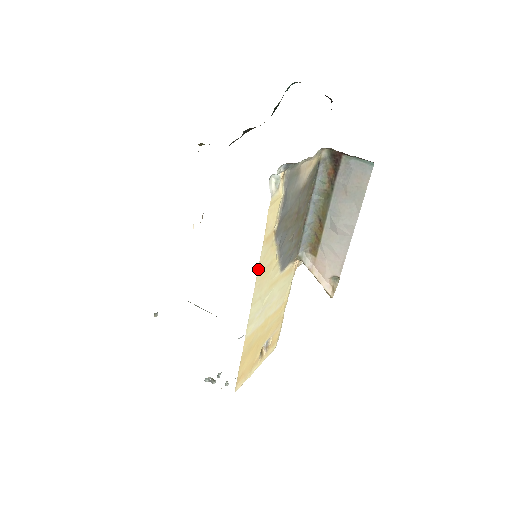
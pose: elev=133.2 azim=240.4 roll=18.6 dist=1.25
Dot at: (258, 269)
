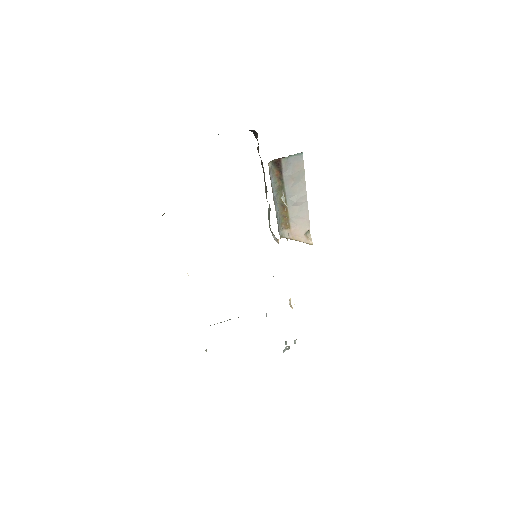
Dot at: occluded
